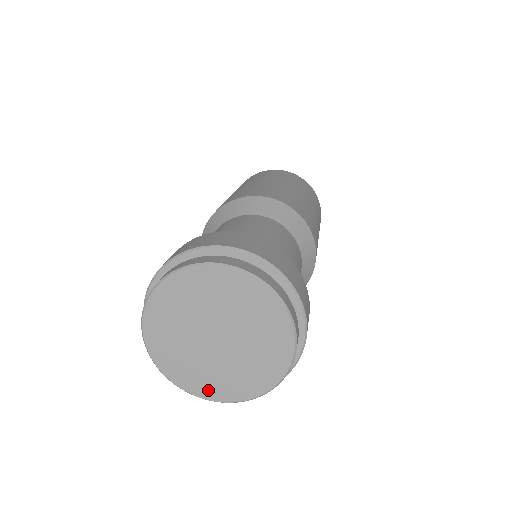
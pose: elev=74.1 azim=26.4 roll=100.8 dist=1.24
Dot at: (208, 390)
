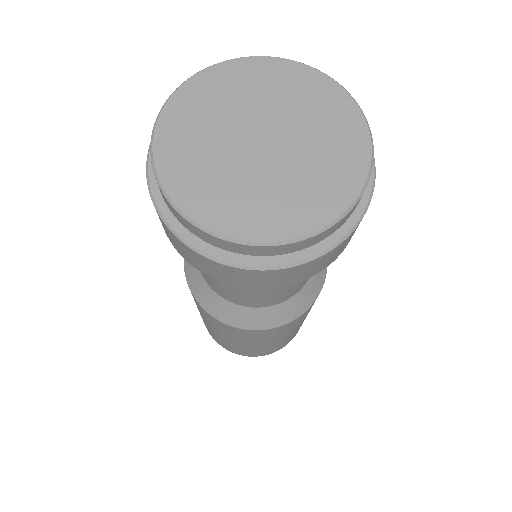
Dot at: (332, 199)
